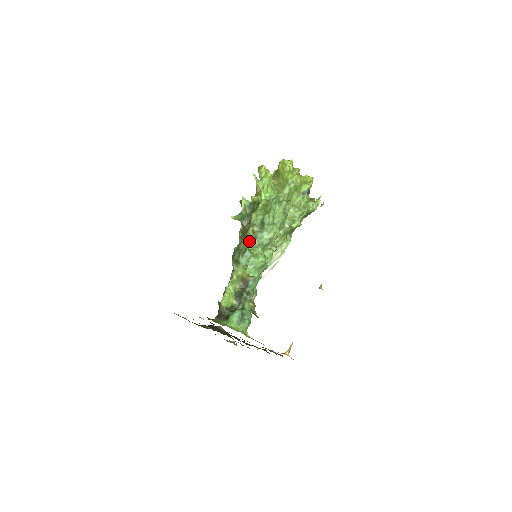
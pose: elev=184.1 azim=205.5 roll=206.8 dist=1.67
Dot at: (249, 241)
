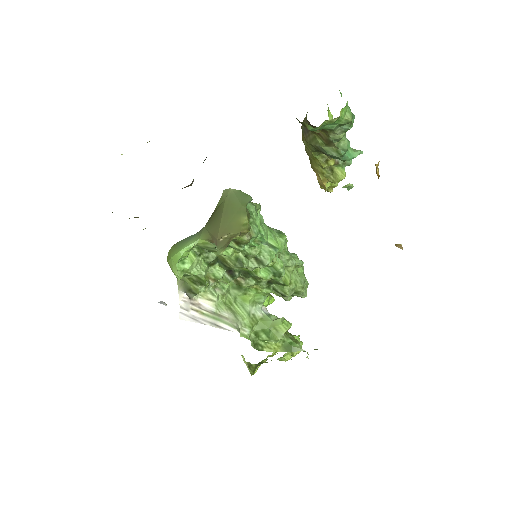
Dot at: occluded
